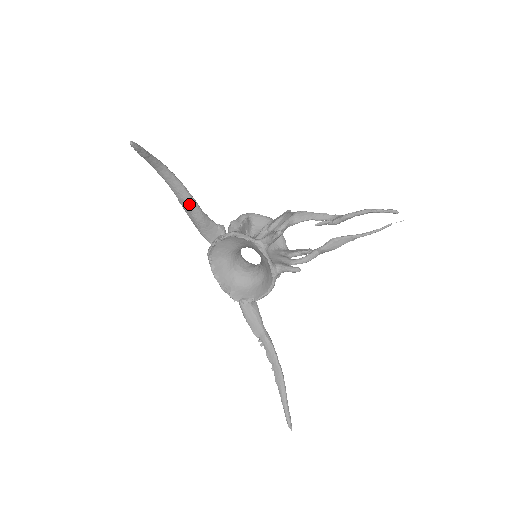
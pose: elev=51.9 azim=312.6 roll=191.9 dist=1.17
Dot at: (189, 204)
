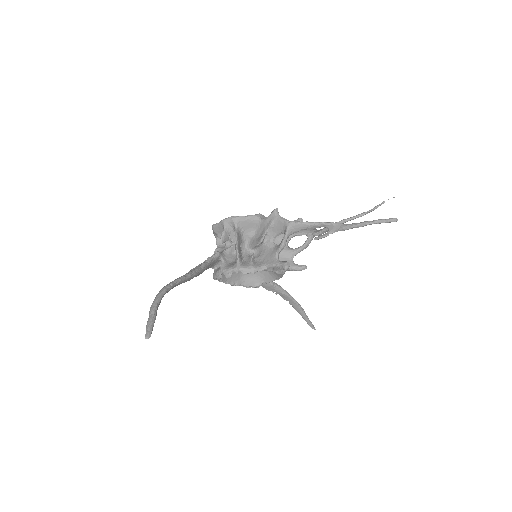
Dot at: (190, 279)
